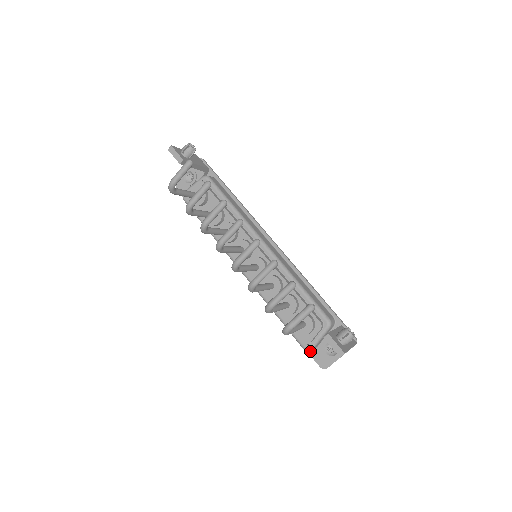
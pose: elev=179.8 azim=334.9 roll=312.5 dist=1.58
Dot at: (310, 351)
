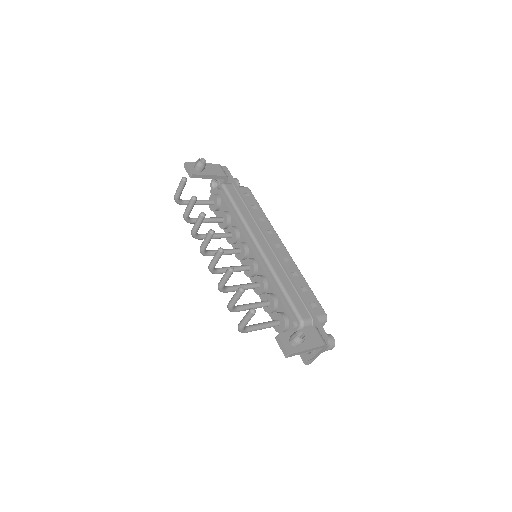
Dot at: occluded
